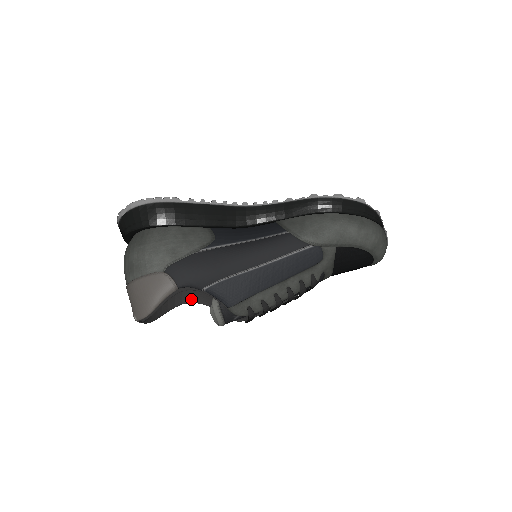
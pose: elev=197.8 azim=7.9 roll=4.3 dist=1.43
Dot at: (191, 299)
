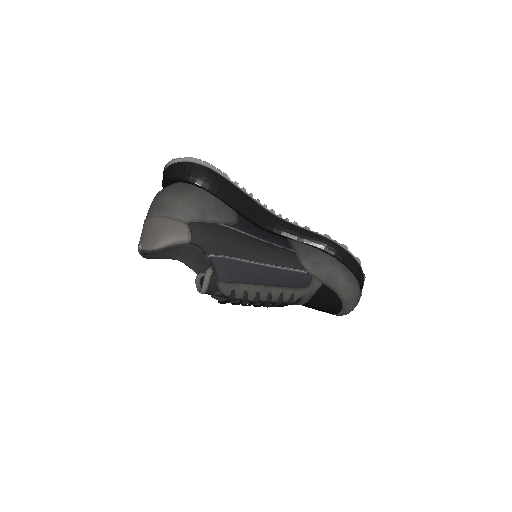
Dot at: (185, 260)
